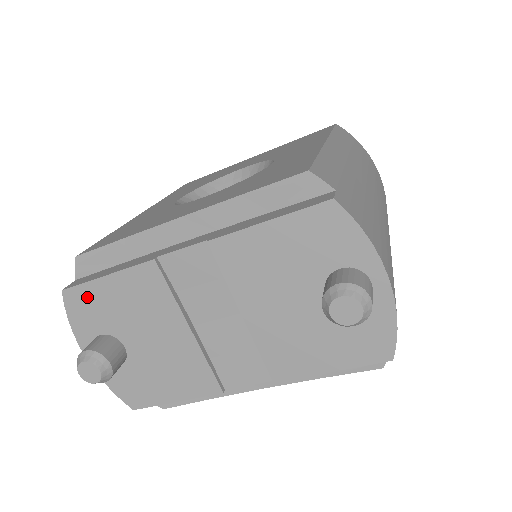
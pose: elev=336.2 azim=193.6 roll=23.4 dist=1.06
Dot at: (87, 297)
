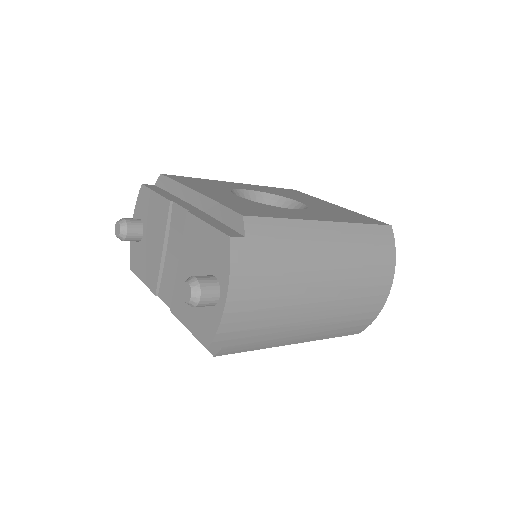
Dot at: (146, 196)
